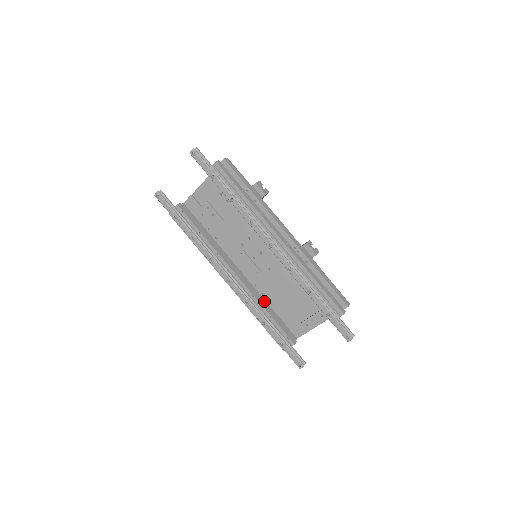
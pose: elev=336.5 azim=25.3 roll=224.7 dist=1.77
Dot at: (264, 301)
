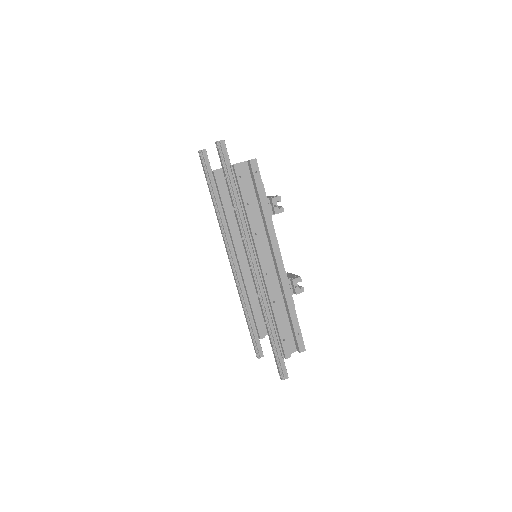
Dot at: occluded
